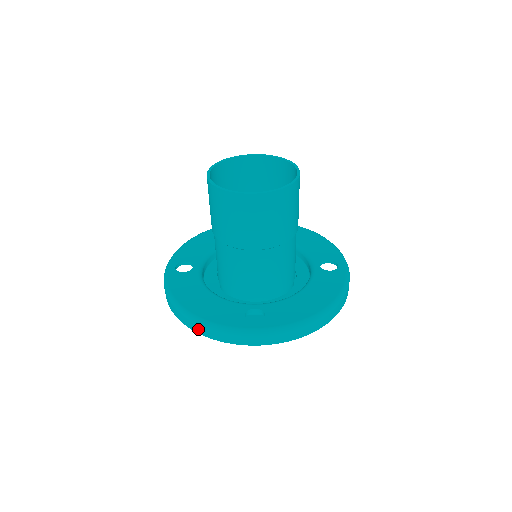
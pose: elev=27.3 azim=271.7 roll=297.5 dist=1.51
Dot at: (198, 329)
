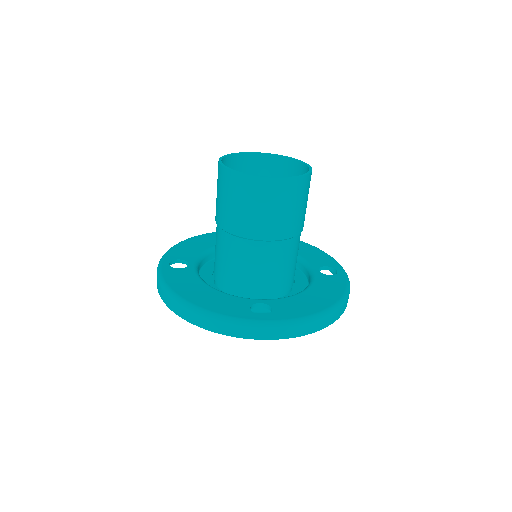
Dot at: (199, 321)
